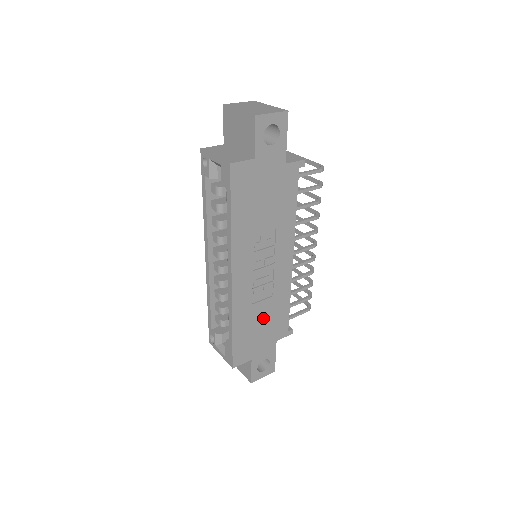
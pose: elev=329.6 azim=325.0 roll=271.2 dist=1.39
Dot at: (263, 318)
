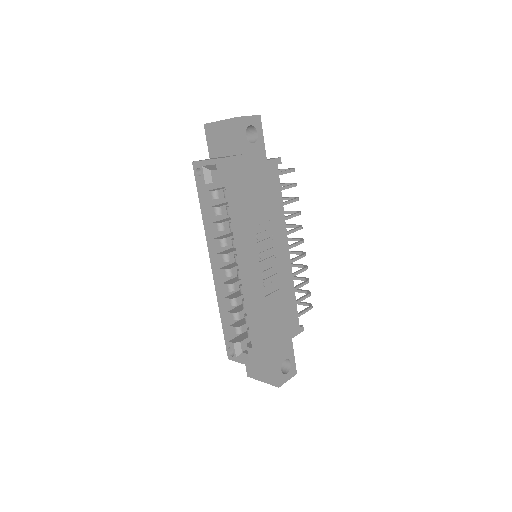
Dot at: (276, 312)
